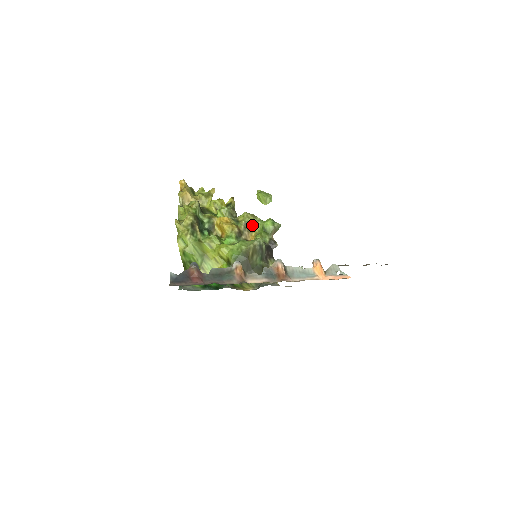
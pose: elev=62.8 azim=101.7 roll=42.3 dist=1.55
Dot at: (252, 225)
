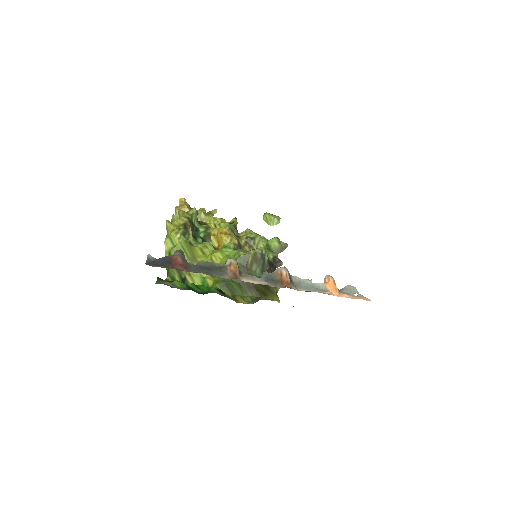
Dot at: (255, 241)
